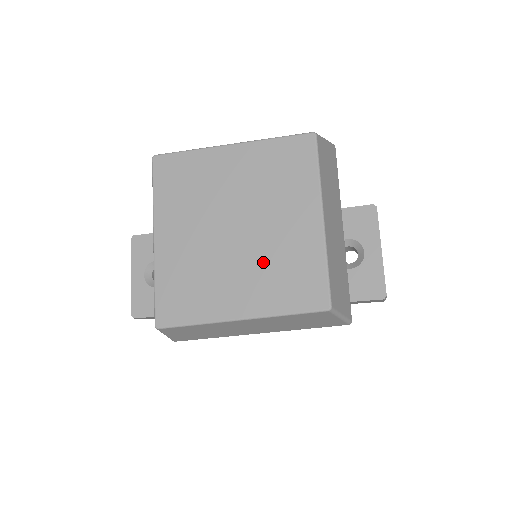
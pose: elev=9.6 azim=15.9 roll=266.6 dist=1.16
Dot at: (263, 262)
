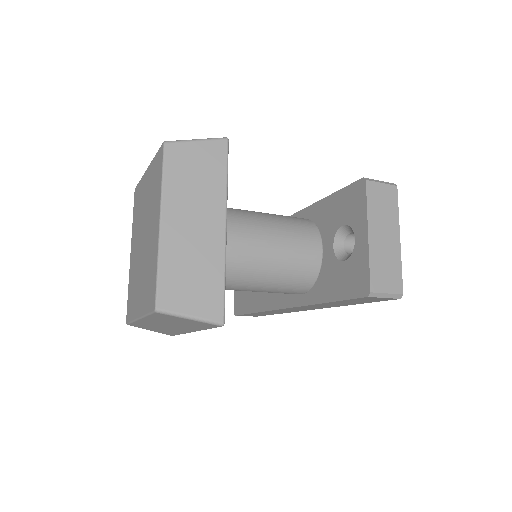
Dot at: (145, 268)
